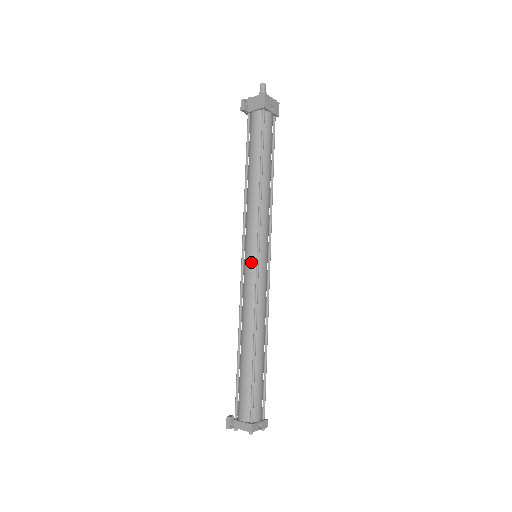
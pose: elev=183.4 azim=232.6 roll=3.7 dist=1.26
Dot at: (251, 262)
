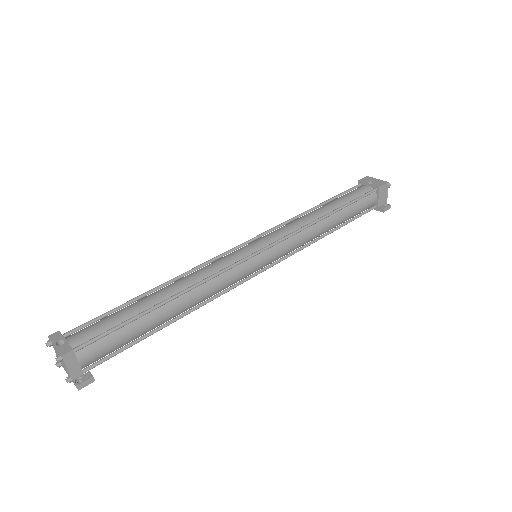
Dot at: occluded
